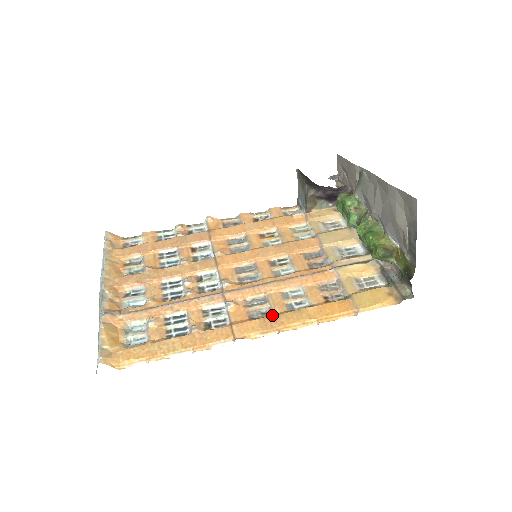
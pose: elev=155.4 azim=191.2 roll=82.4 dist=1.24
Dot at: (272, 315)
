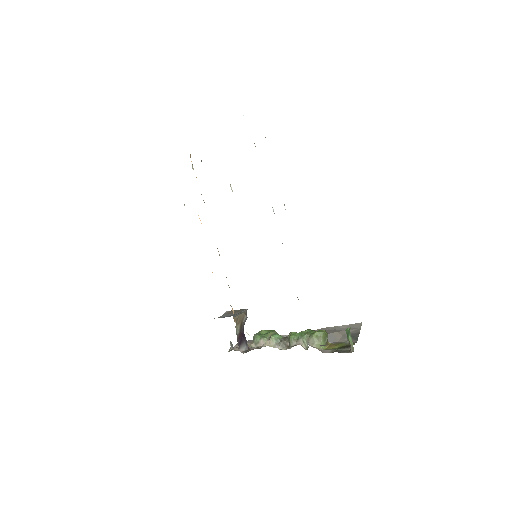
Dot at: occluded
